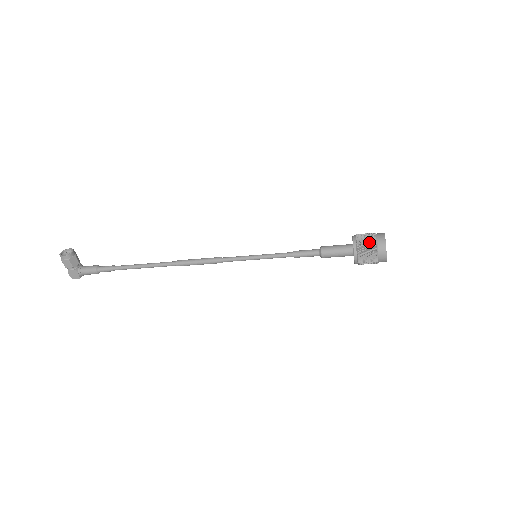
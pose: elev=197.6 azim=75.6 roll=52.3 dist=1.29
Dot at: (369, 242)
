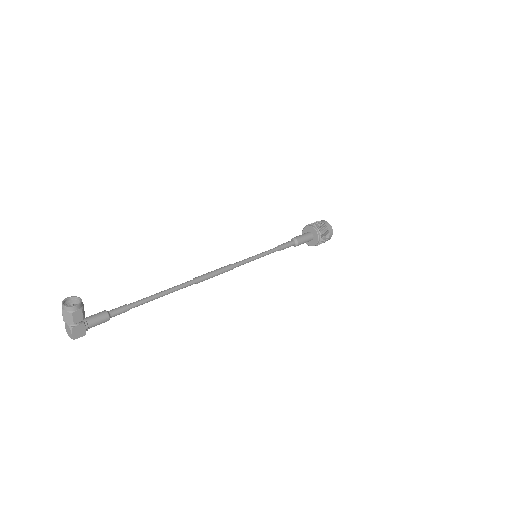
Dot at: (324, 226)
